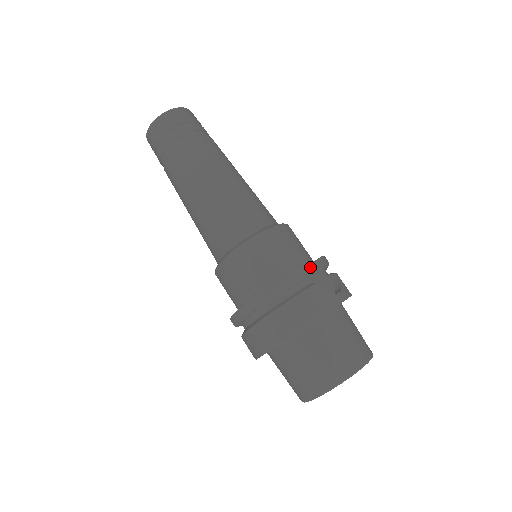
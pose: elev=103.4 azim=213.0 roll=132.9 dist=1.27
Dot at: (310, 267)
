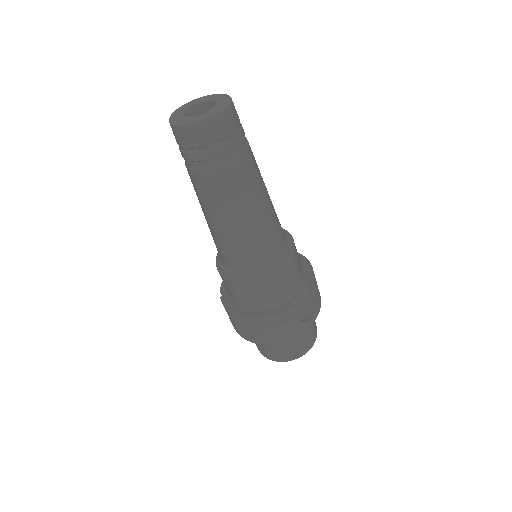
Dot at: (299, 296)
